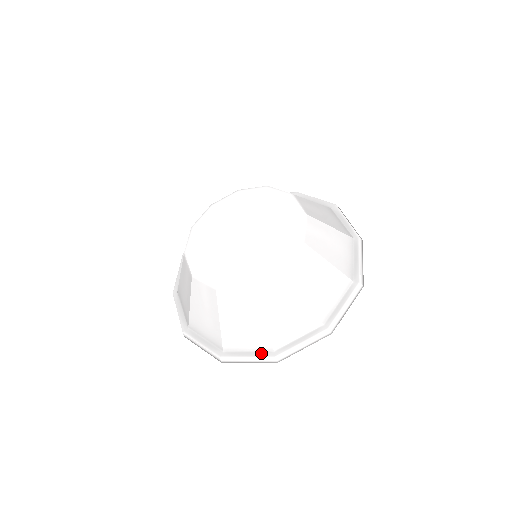
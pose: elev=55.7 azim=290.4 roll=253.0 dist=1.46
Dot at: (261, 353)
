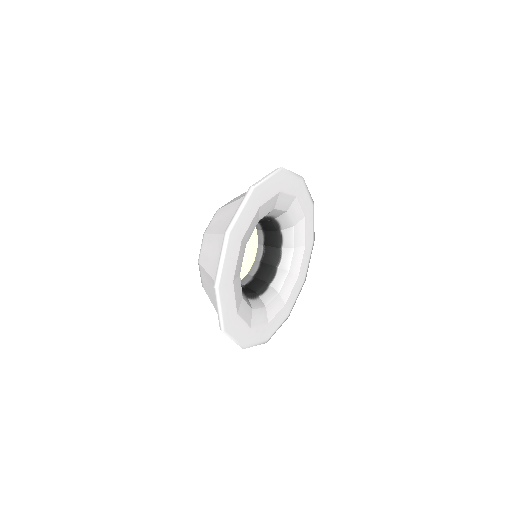
Dot at: occluded
